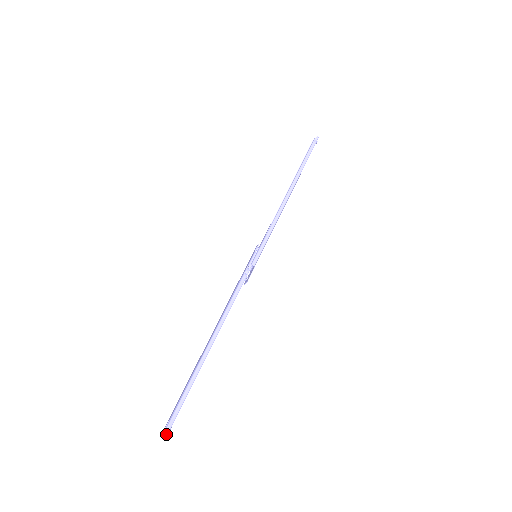
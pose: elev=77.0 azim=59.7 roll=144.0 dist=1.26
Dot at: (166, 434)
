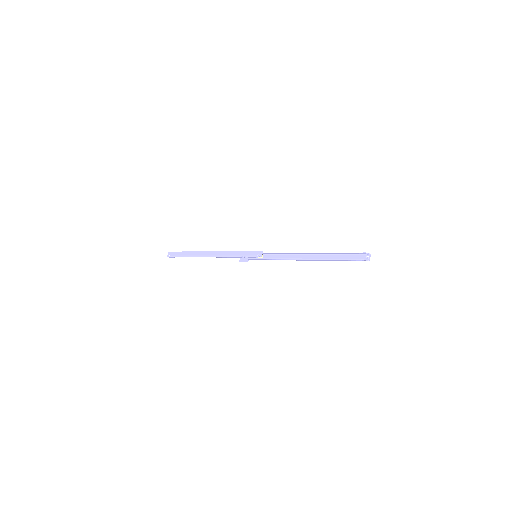
Dot at: (169, 257)
